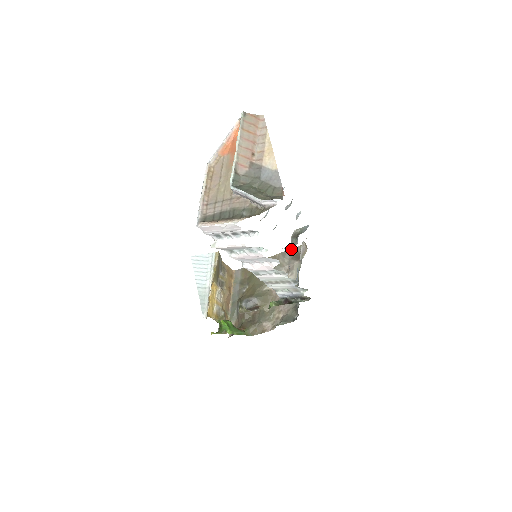
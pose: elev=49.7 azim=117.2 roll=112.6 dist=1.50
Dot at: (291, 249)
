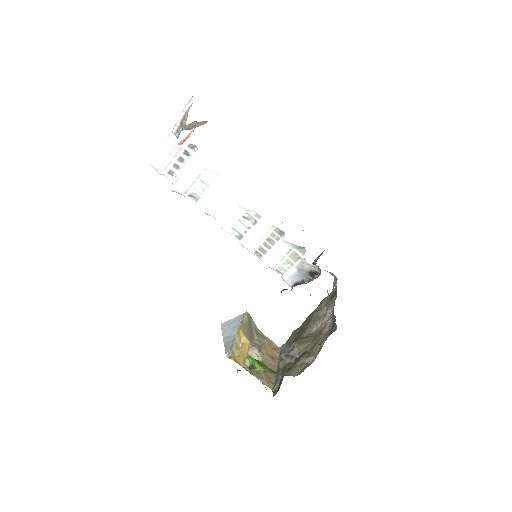
Dot at: occluded
